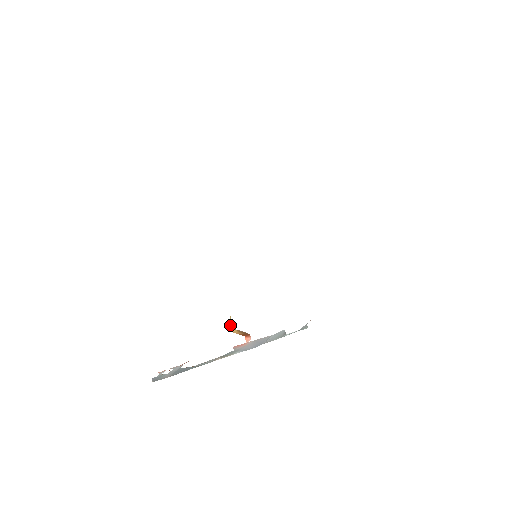
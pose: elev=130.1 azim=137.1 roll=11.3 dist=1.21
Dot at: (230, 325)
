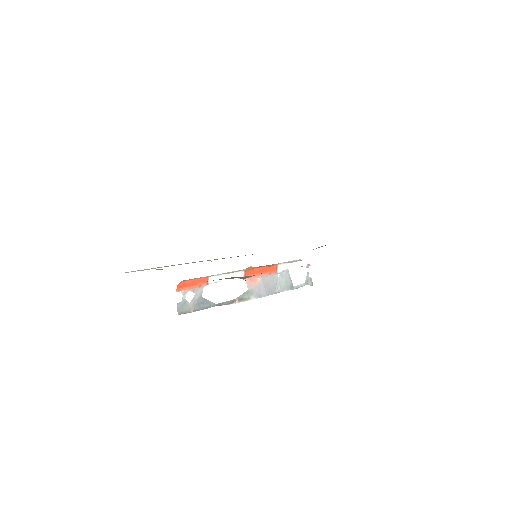
Dot at: occluded
